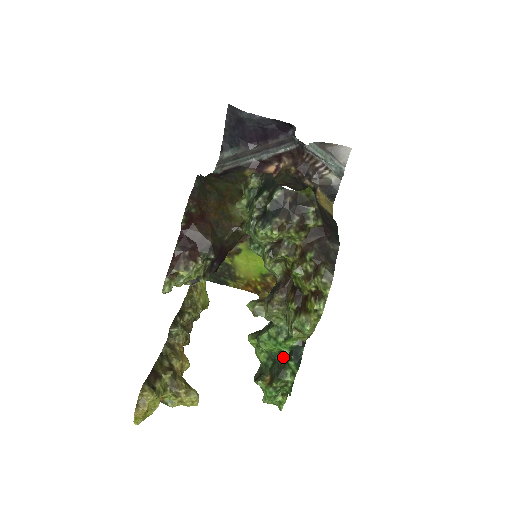
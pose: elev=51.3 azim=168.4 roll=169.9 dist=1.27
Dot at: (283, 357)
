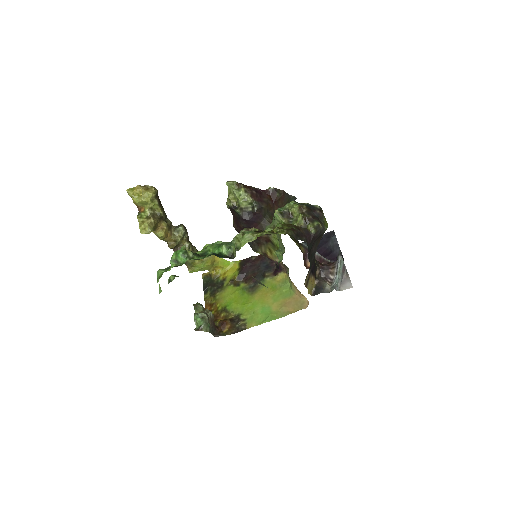
Dot at: occluded
